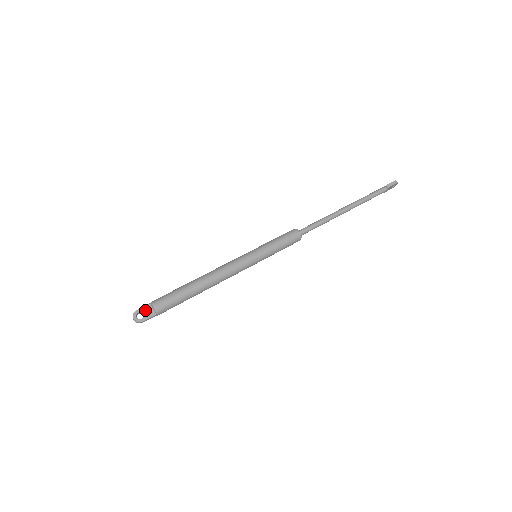
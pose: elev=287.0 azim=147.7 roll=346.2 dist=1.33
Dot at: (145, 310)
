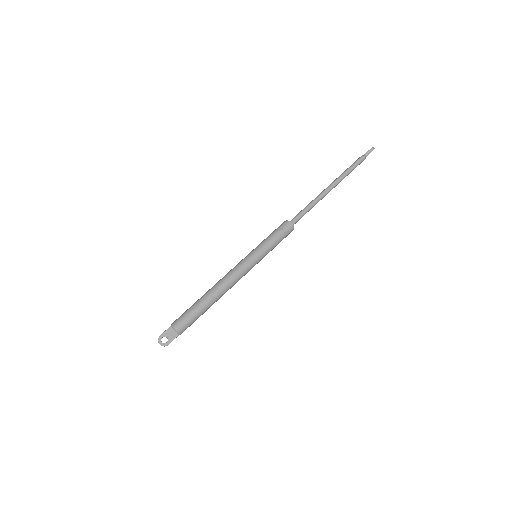
Dot at: (168, 334)
